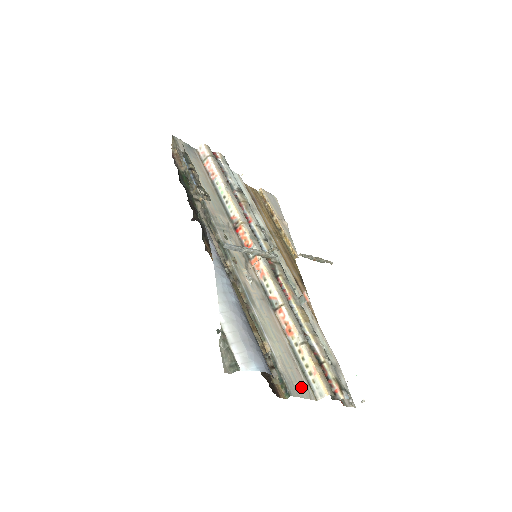
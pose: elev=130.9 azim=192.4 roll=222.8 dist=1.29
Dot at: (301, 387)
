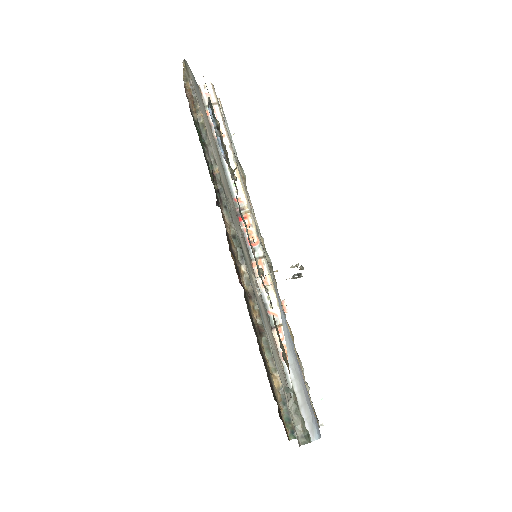
Dot at: occluded
